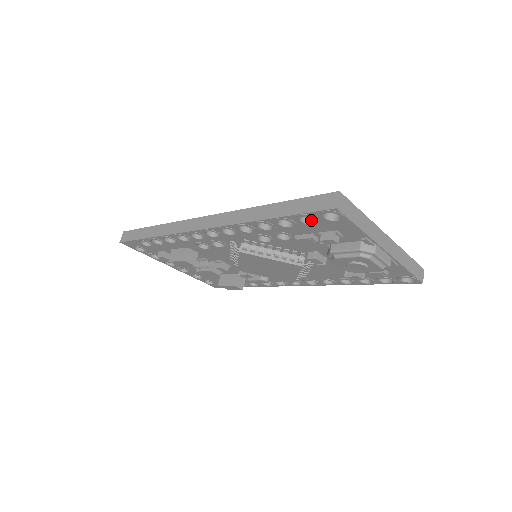
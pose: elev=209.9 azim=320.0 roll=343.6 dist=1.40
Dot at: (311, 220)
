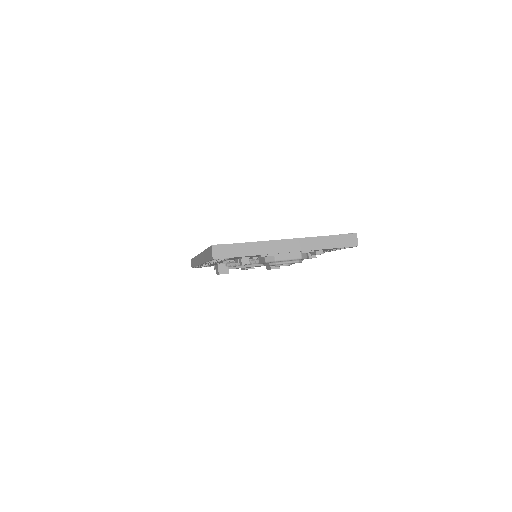
Dot at: occluded
